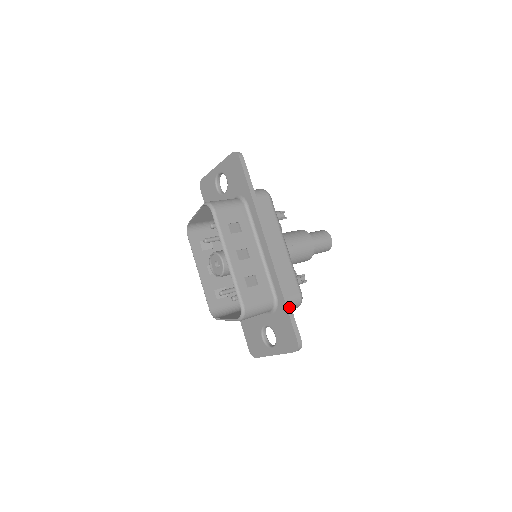
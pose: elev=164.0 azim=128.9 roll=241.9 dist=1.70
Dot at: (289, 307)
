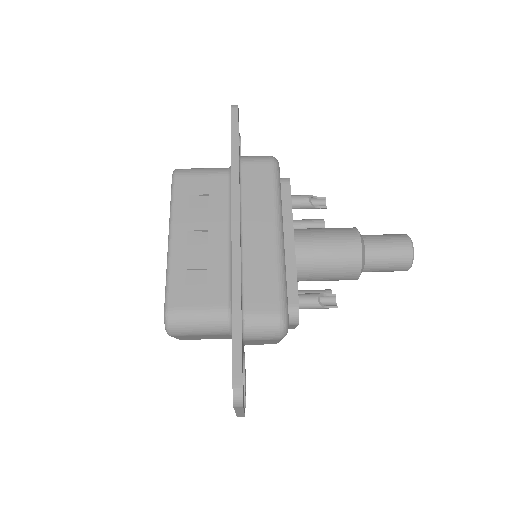
Dot at: (237, 325)
